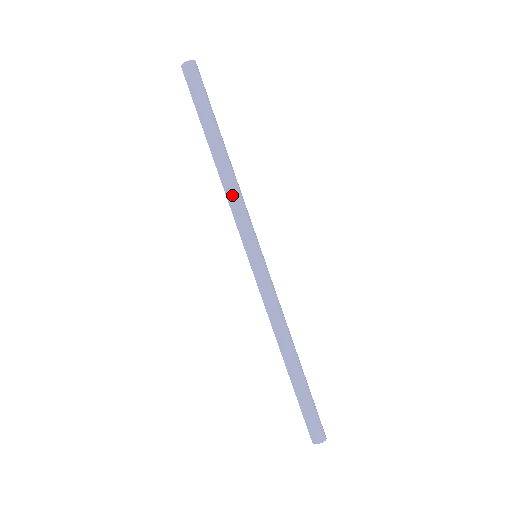
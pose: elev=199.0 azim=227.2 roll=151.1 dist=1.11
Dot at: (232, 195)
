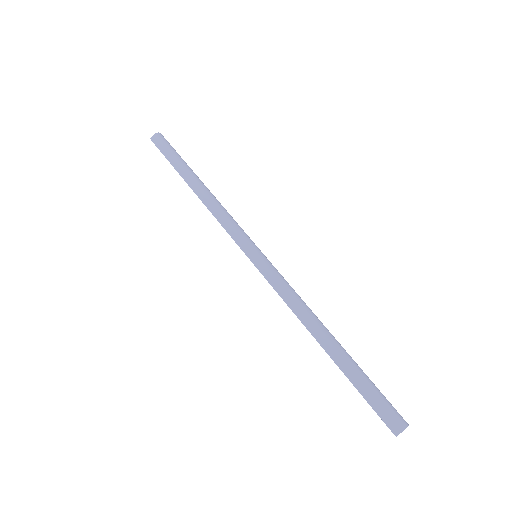
Dot at: (218, 210)
